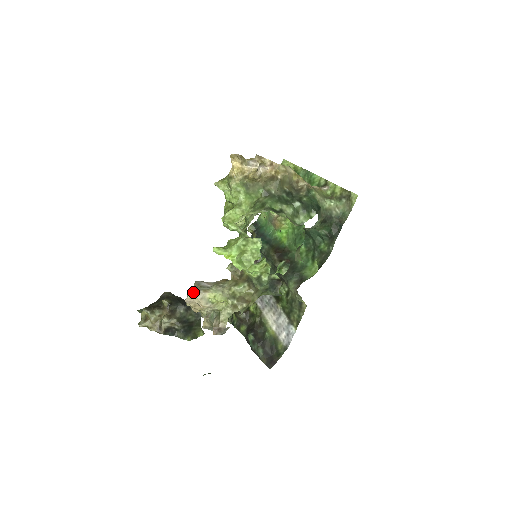
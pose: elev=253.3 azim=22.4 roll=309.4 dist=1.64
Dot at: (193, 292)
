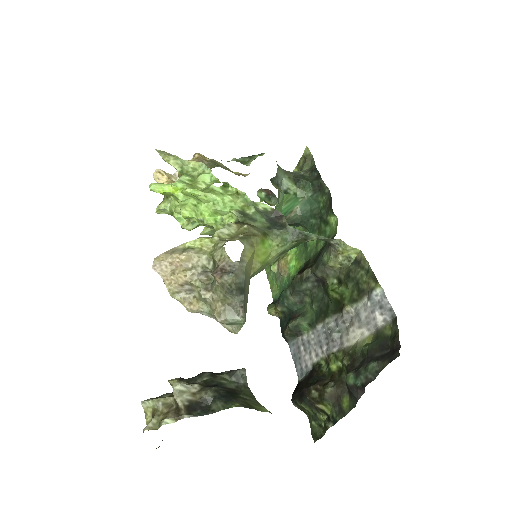
Dot at: (160, 256)
